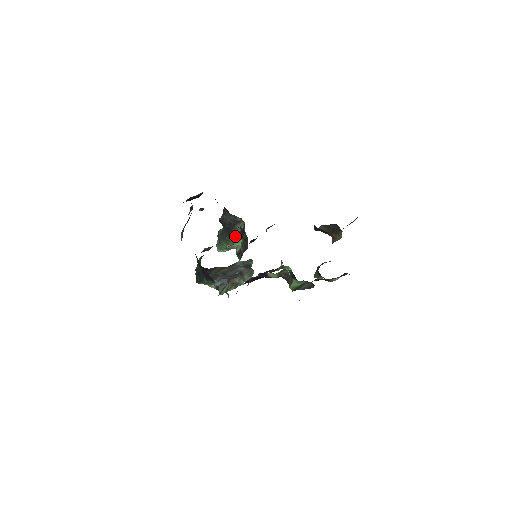
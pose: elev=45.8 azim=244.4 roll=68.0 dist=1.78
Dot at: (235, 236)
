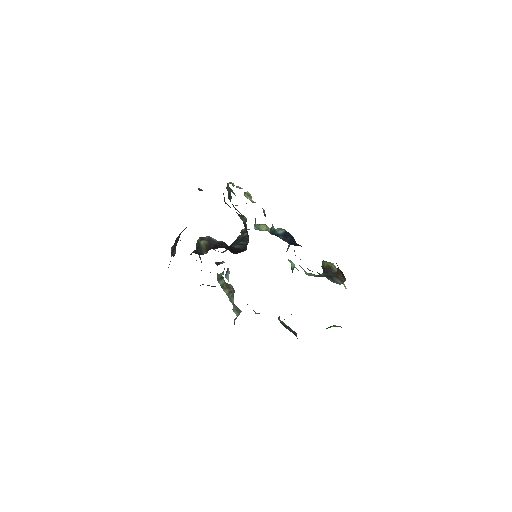
Dot at: occluded
